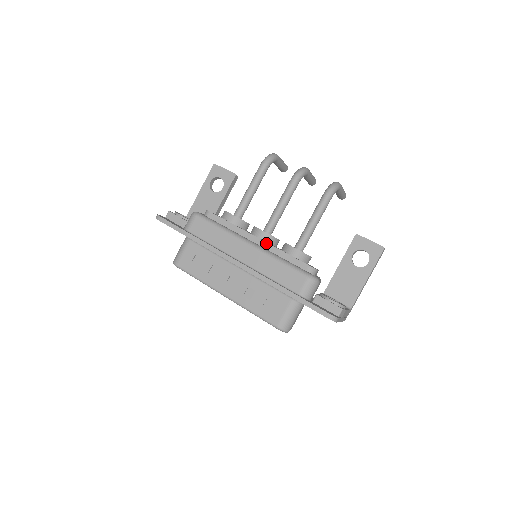
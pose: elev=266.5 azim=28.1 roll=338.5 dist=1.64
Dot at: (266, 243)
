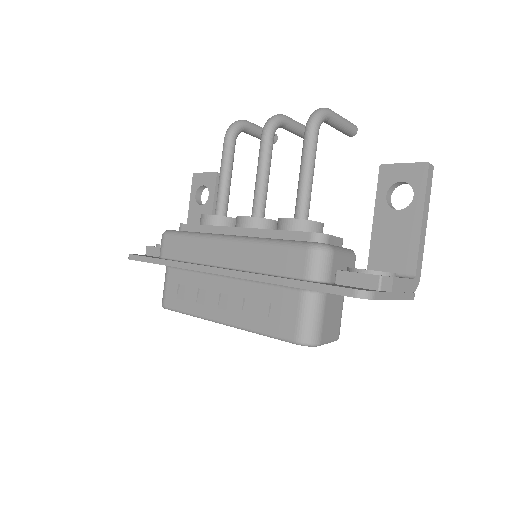
Dot at: (250, 229)
